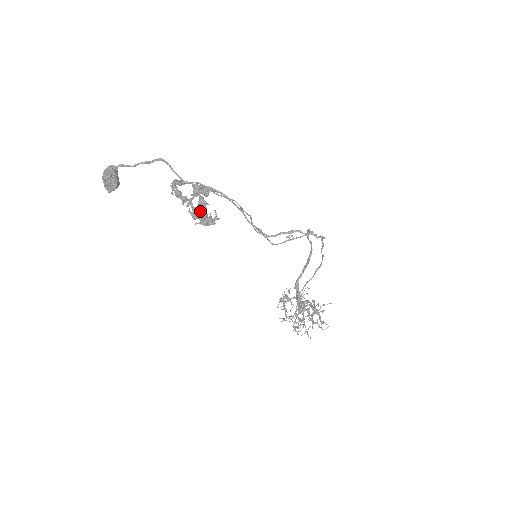
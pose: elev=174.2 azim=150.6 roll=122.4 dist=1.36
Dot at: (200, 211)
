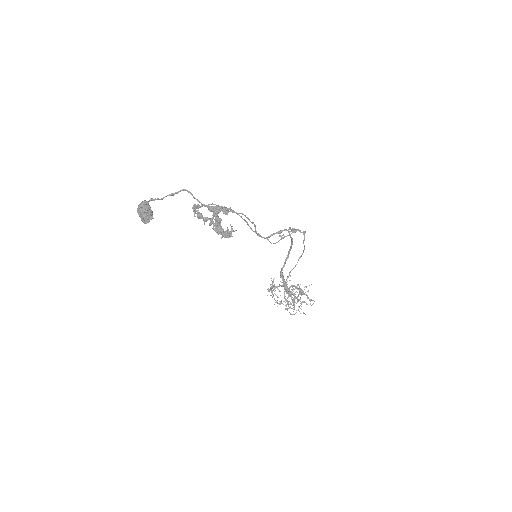
Dot at: occluded
